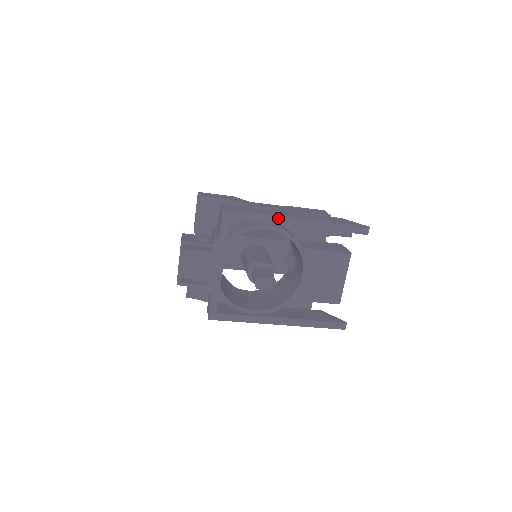
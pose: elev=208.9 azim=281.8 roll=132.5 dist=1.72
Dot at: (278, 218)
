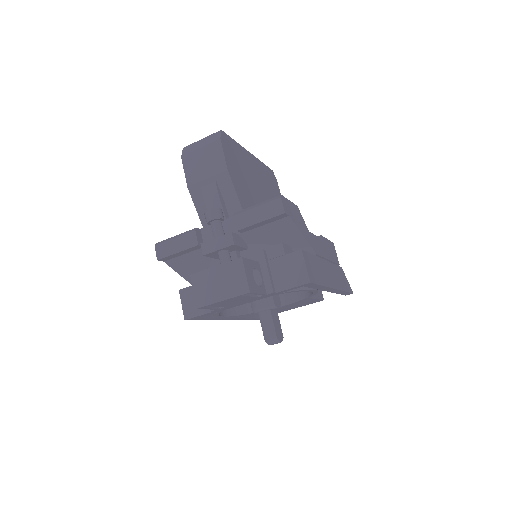
Dot at: (327, 288)
